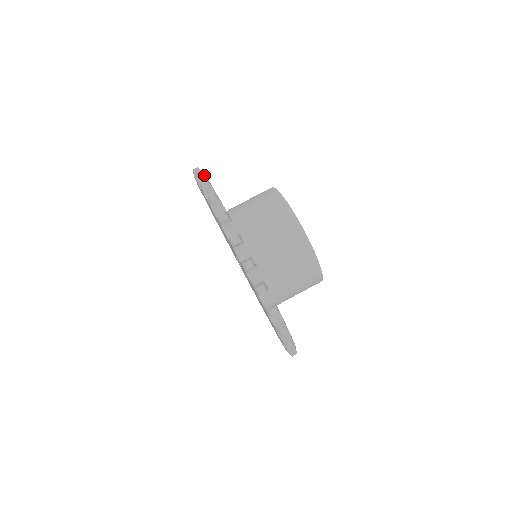
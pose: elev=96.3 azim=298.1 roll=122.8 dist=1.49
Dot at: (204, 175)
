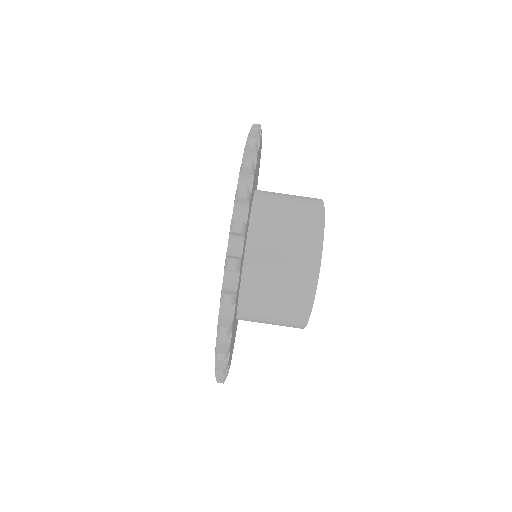
Dot at: (256, 150)
